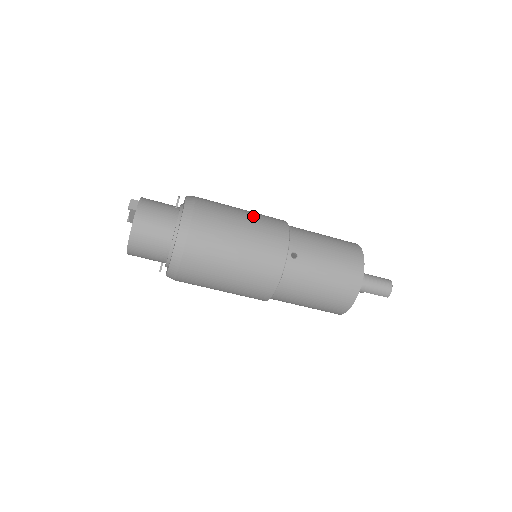
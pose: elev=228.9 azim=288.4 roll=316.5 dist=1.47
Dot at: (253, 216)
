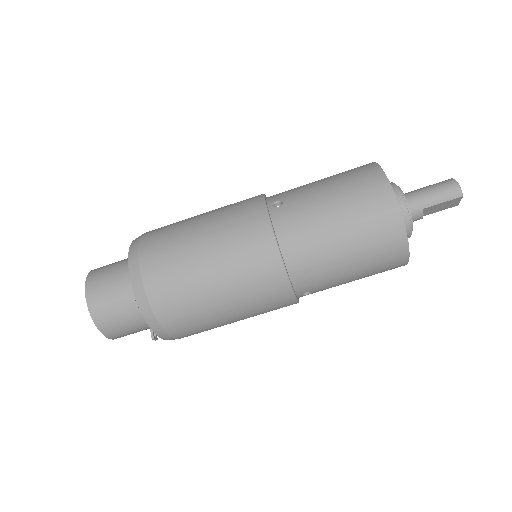
Dot at: occluded
